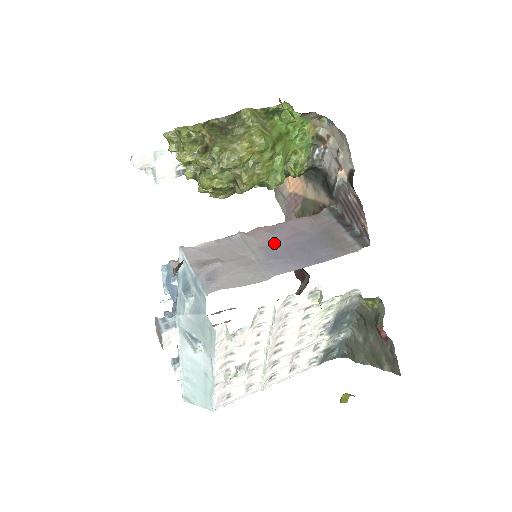
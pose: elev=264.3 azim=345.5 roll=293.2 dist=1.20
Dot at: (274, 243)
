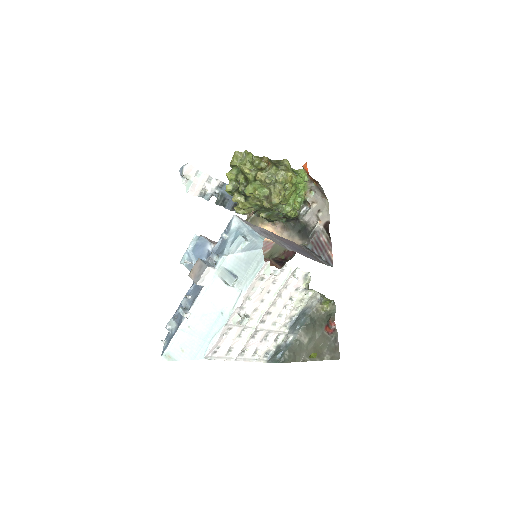
Dot at: (284, 241)
